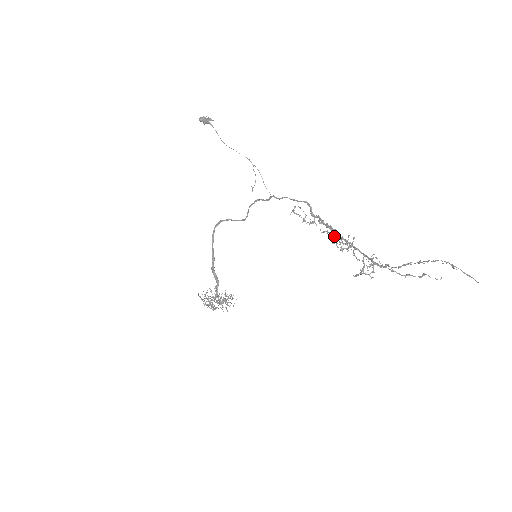
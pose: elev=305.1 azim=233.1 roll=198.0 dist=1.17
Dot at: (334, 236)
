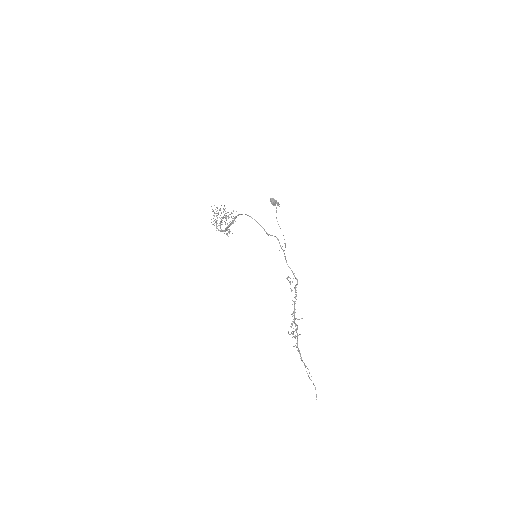
Dot at: (294, 314)
